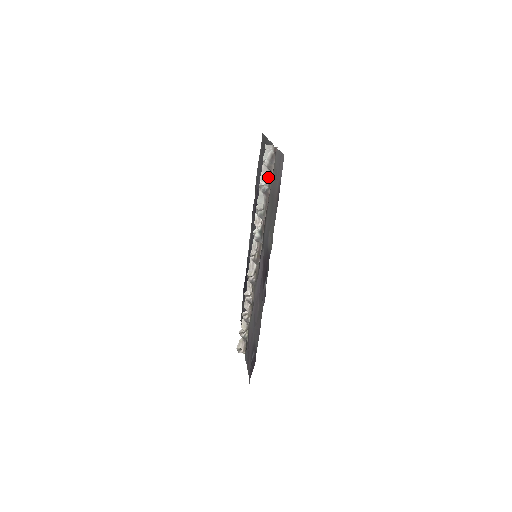
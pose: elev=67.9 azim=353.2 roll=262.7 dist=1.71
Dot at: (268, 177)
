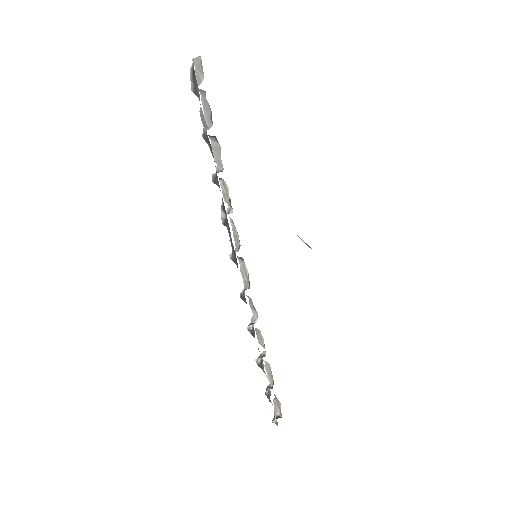
Dot at: (202, 111)
